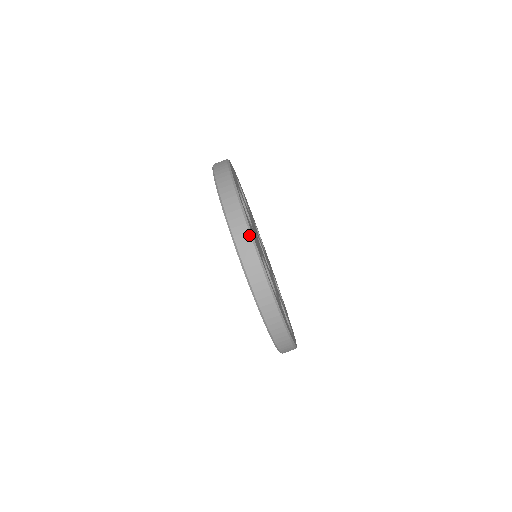
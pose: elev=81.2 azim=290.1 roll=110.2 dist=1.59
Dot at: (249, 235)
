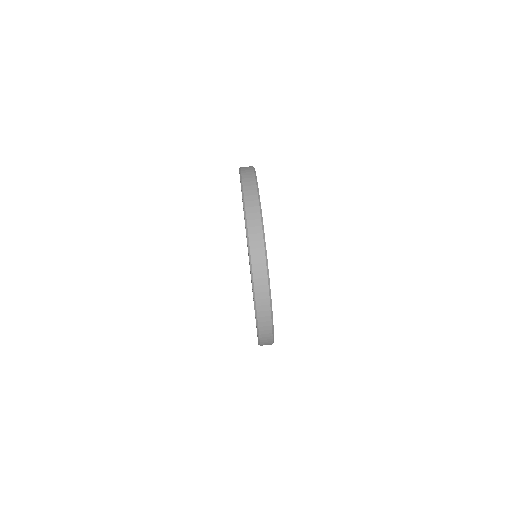
Dot at: (254, 179)
